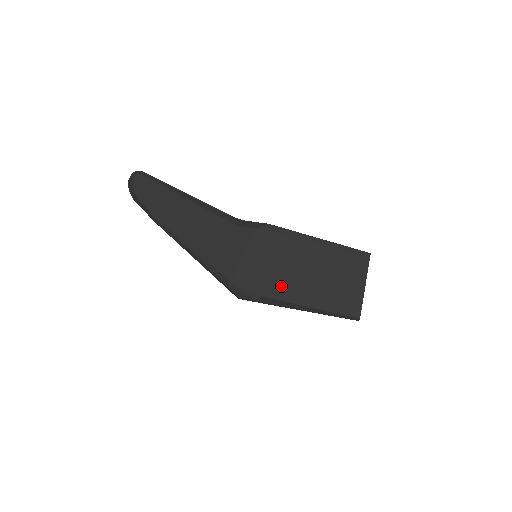
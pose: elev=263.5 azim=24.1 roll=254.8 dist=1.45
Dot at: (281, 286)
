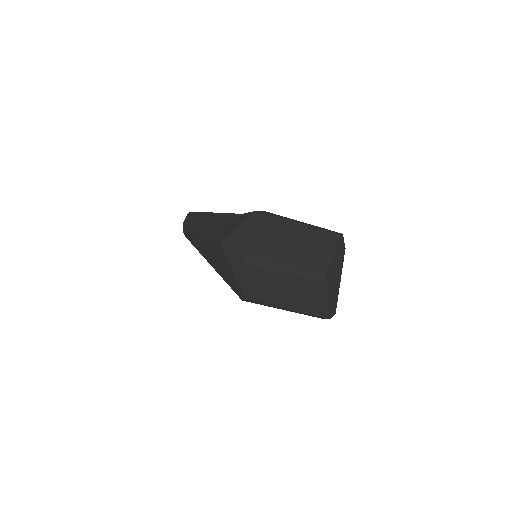
Dot at: (262, 246)
